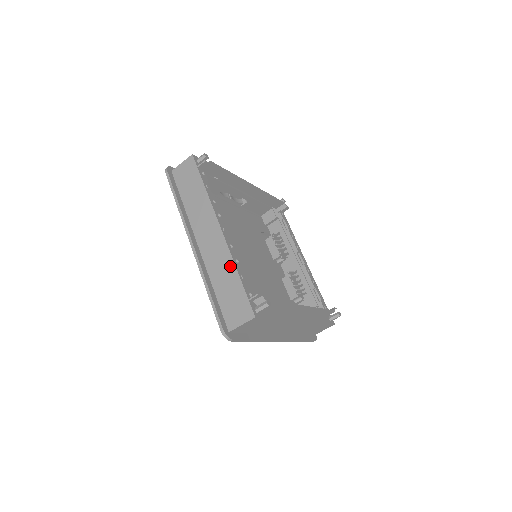
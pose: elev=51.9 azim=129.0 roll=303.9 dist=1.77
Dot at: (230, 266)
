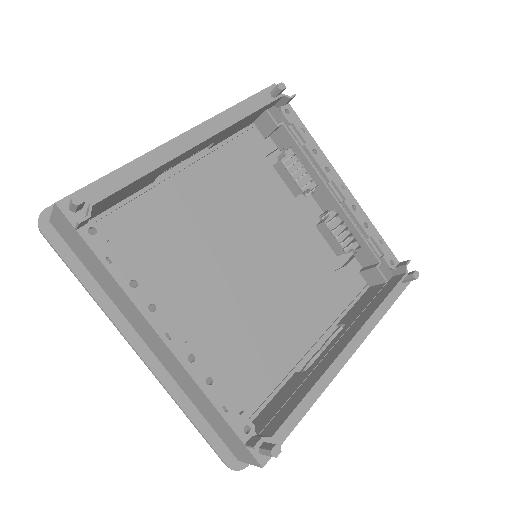
Dot at: (201, 395)
